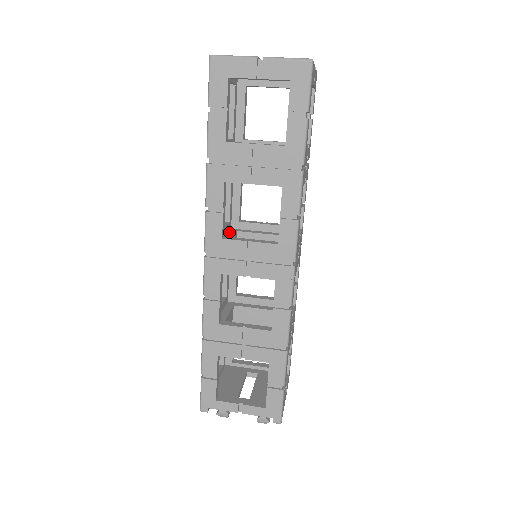
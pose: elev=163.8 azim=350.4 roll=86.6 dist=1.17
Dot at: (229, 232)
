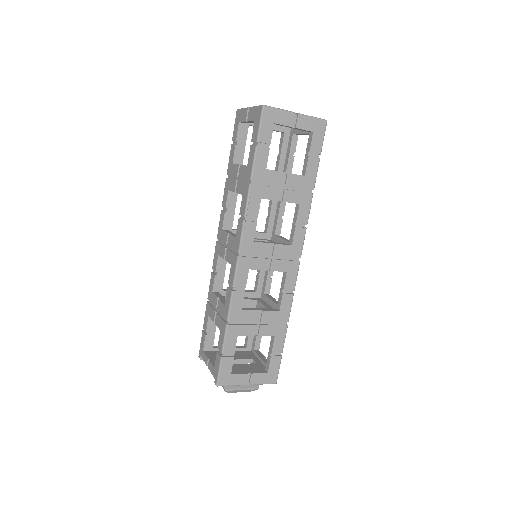
Dot at: (260, 239)
